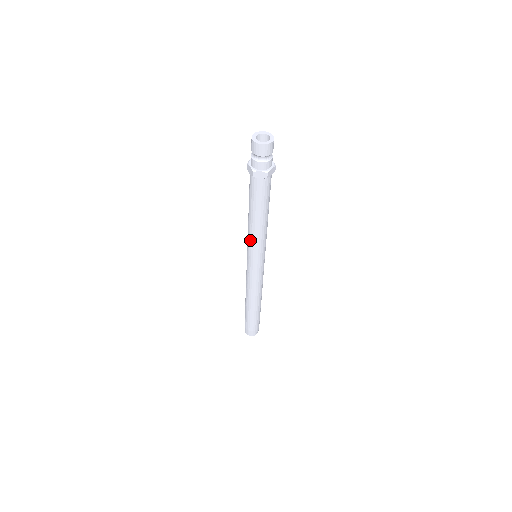
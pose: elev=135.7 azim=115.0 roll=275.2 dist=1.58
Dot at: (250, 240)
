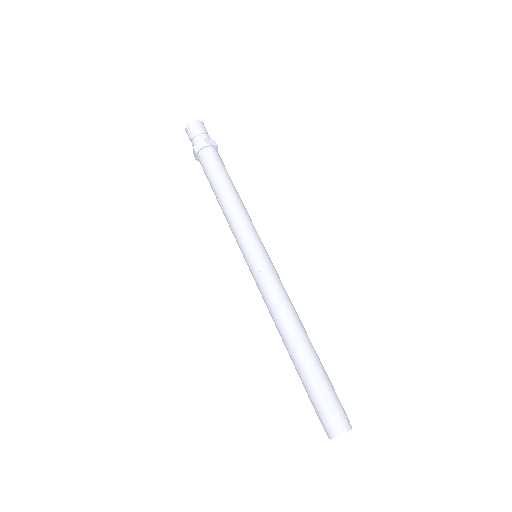
Dot at: (239, 220)
